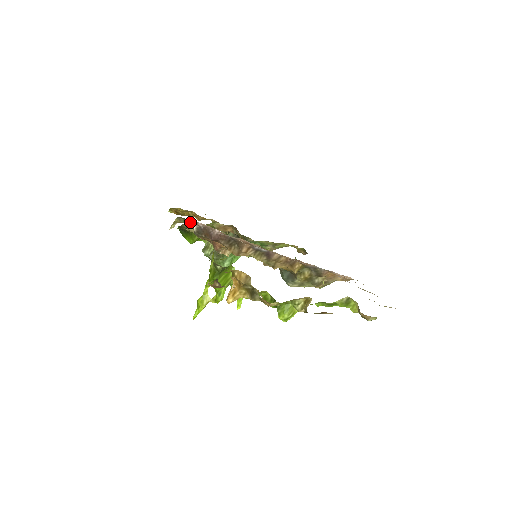
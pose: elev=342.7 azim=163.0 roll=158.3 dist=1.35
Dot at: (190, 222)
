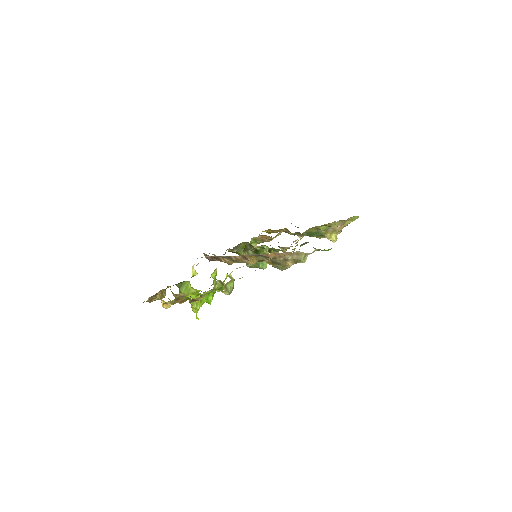
Dot at: occluded
